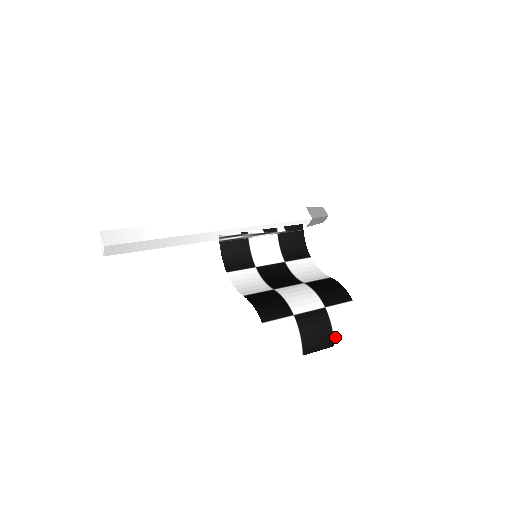
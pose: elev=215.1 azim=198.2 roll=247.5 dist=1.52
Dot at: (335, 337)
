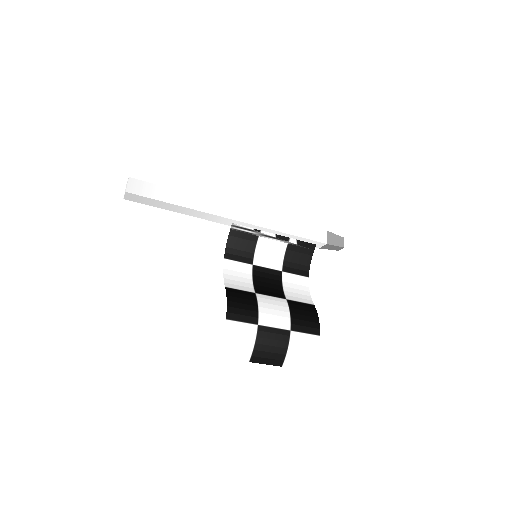
Dot at: (286, 360)
